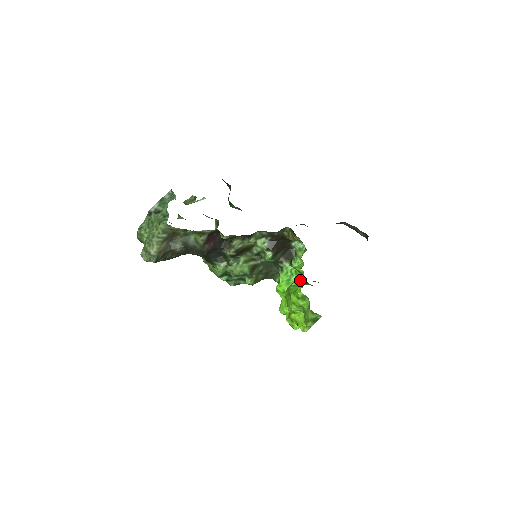
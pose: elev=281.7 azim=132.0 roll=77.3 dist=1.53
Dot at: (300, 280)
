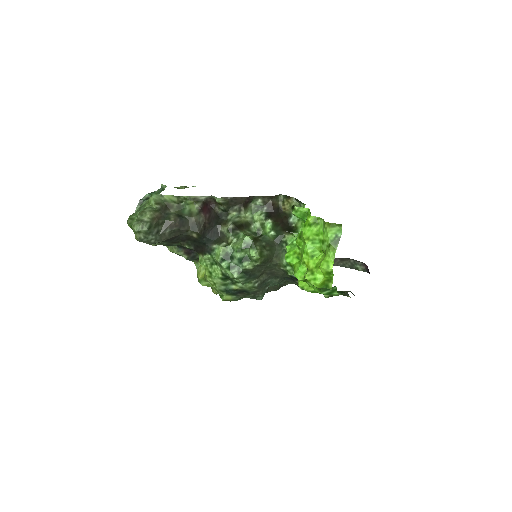
Dot at: occluded
